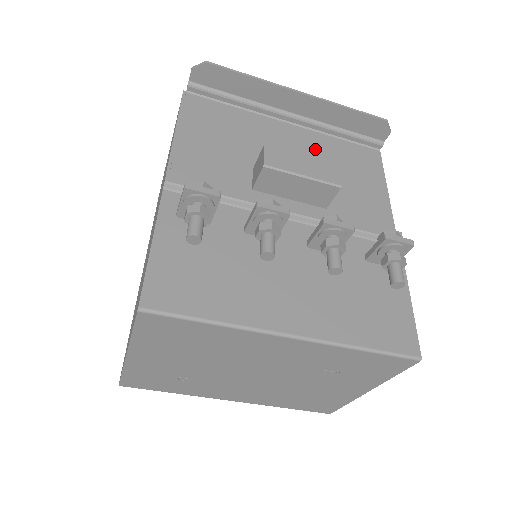
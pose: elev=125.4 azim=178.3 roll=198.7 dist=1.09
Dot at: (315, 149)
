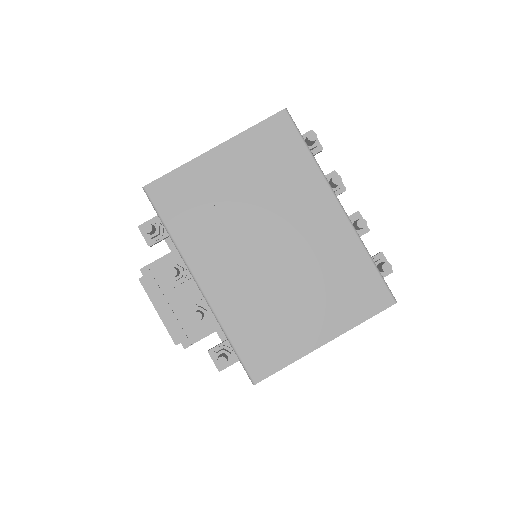
Dot at: occluded
